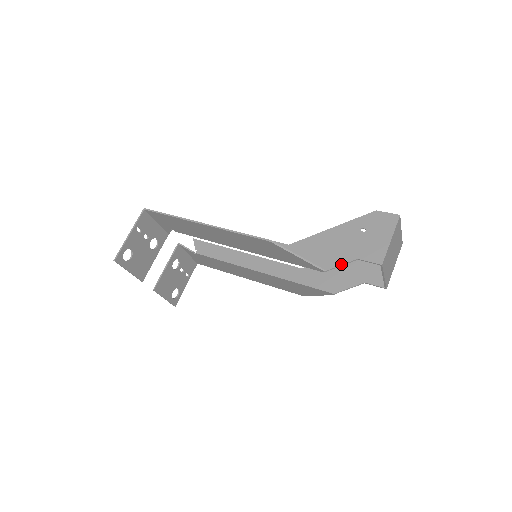
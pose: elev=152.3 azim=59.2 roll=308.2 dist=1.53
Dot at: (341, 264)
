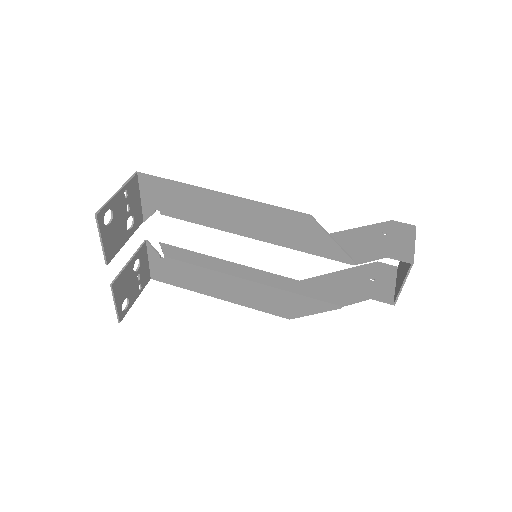
Dot at: (371, 259)
